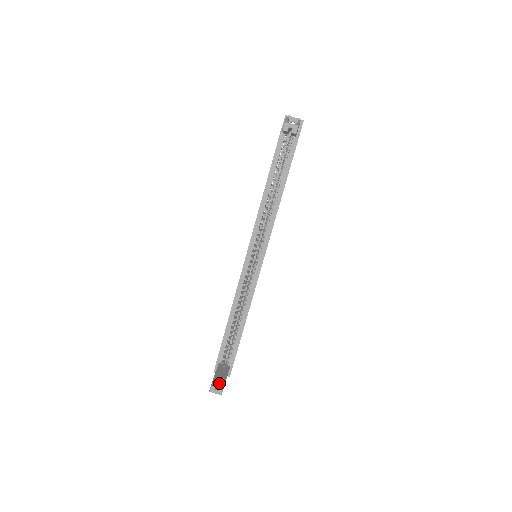
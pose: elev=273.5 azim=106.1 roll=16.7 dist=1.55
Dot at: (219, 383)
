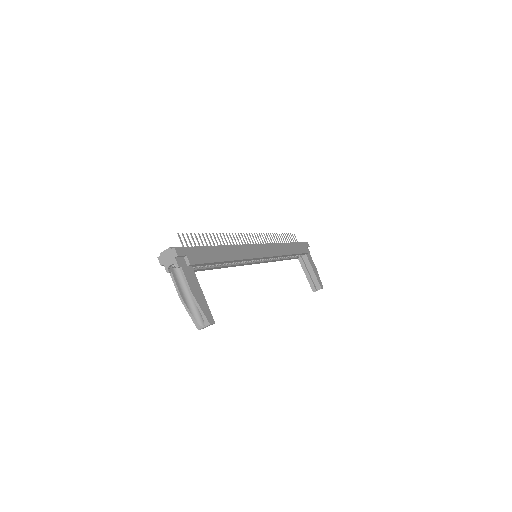
Dot at: (314, 280)
